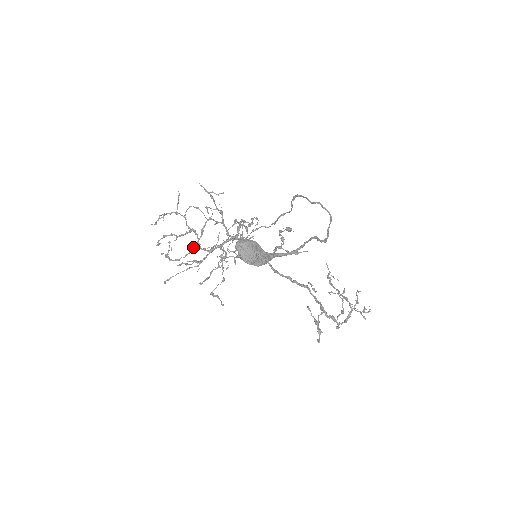
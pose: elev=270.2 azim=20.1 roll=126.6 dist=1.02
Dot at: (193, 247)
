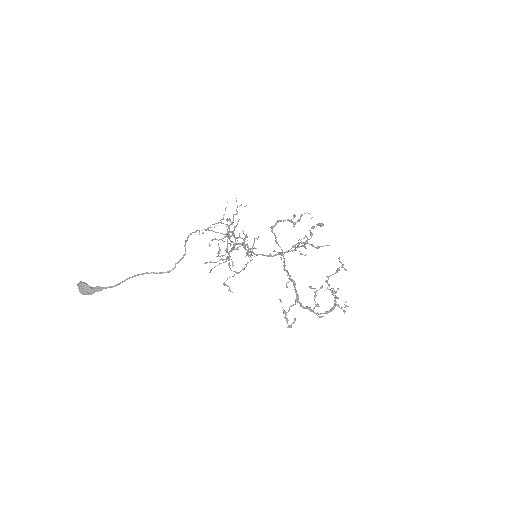
Dot at: occluded
